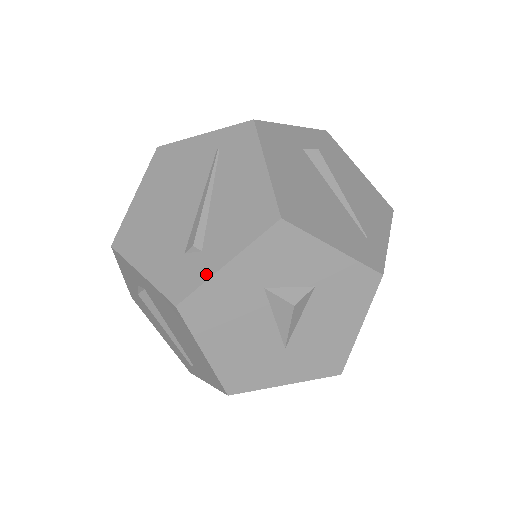
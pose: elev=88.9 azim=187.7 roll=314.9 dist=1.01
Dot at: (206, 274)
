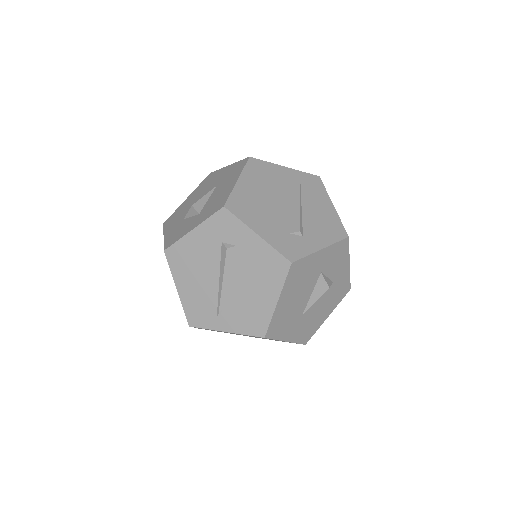
Dot at: (309, 251)
